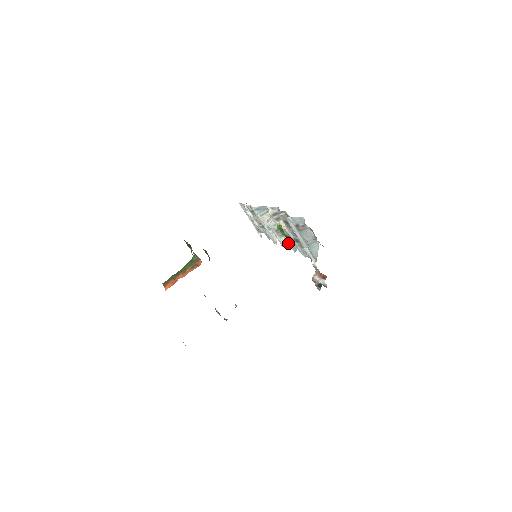
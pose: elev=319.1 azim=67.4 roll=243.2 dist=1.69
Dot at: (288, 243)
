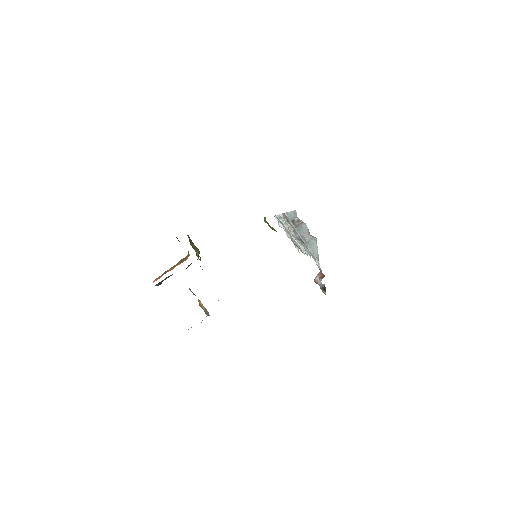
Dot at: occluded
